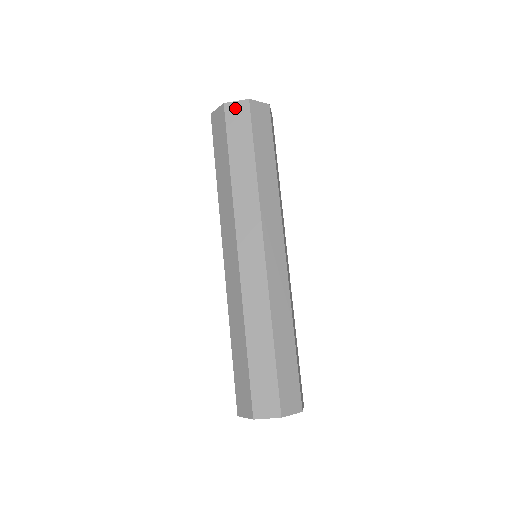
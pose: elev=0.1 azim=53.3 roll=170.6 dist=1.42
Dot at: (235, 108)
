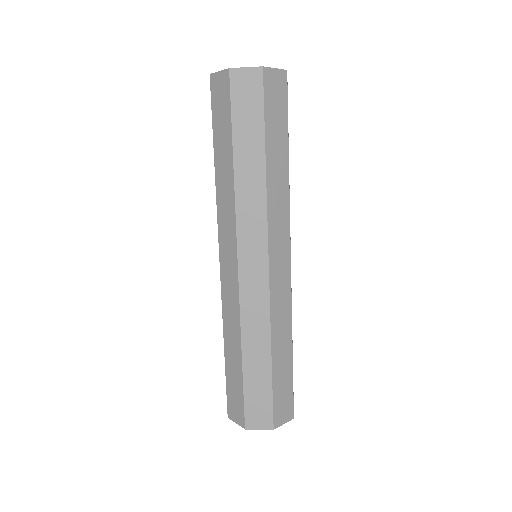
Dot at: (274, 78)
